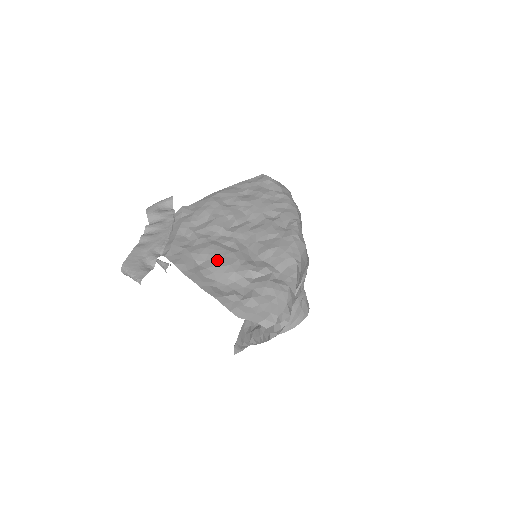
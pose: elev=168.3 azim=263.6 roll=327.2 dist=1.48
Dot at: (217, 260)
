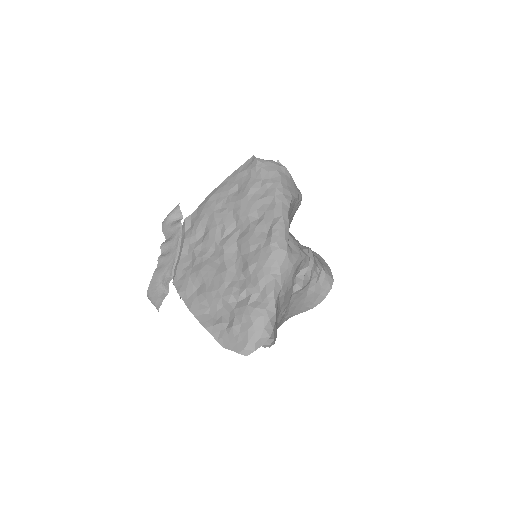
Dot at: (208, 284)
